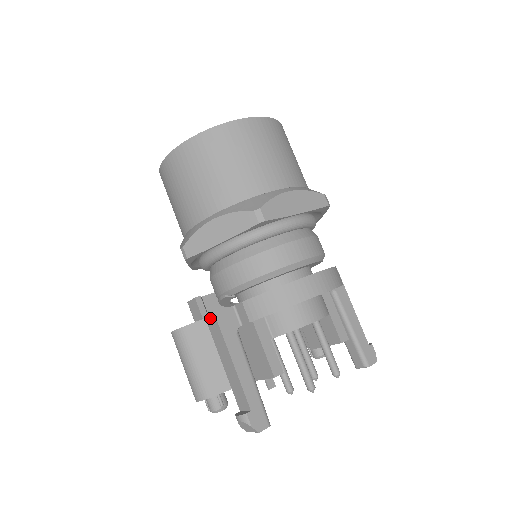
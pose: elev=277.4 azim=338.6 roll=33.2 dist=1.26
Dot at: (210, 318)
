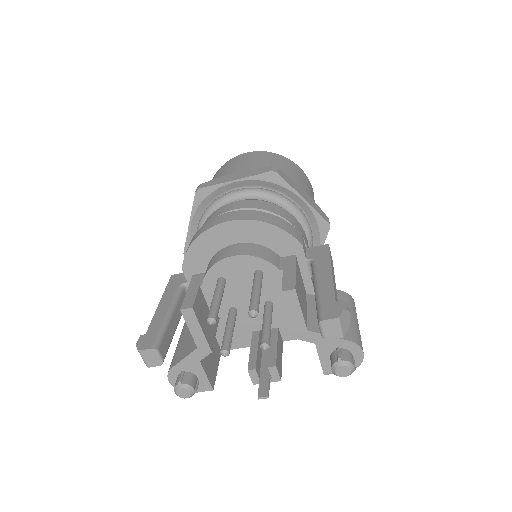
Dot at: occluded
